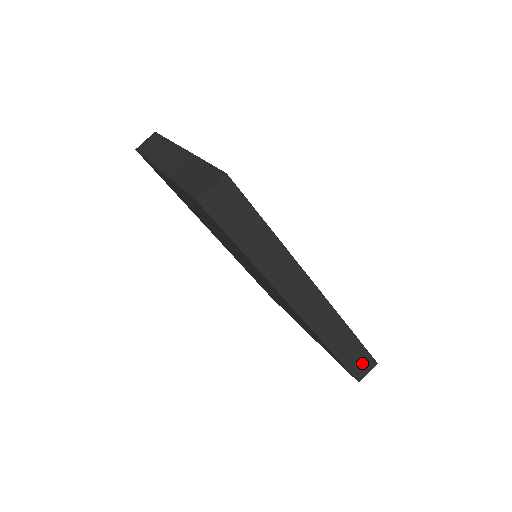
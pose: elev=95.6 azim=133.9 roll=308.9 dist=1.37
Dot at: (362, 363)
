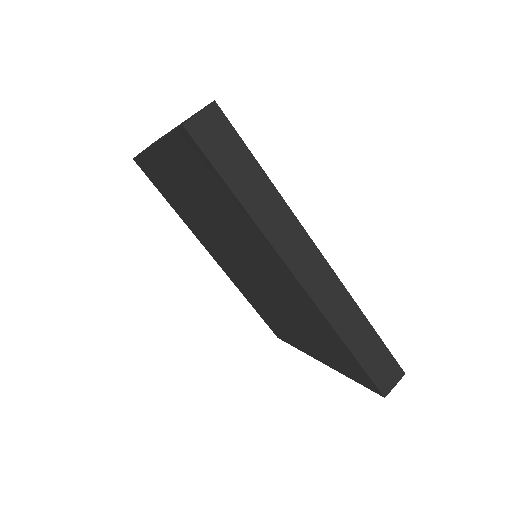
Dot at: (386, 370)
